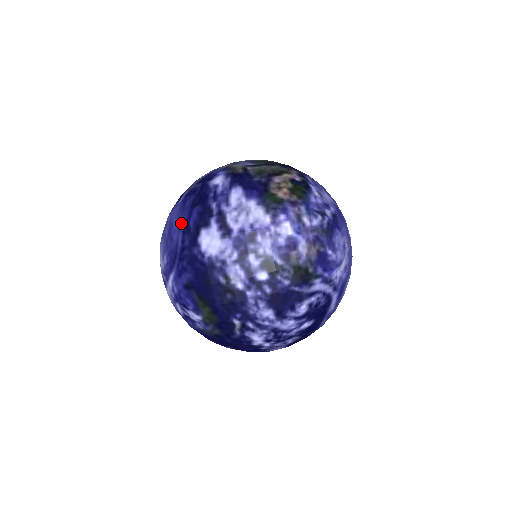
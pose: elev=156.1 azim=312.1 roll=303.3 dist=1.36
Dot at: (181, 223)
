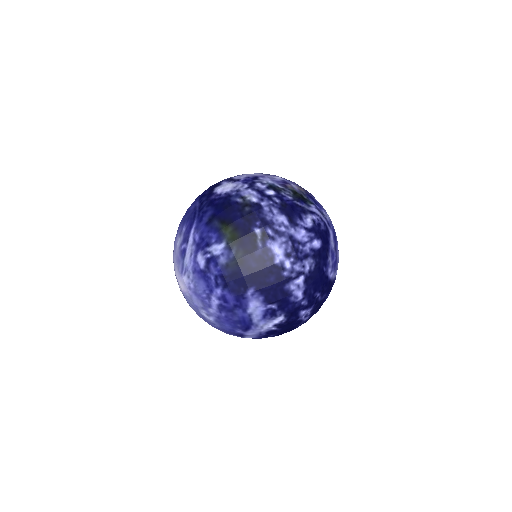
Dot at: (196, 200)
